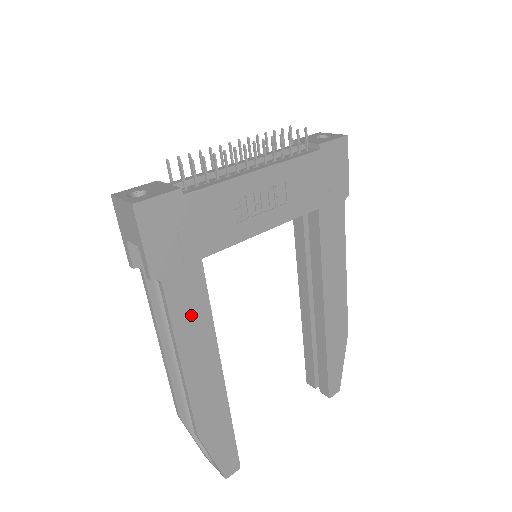
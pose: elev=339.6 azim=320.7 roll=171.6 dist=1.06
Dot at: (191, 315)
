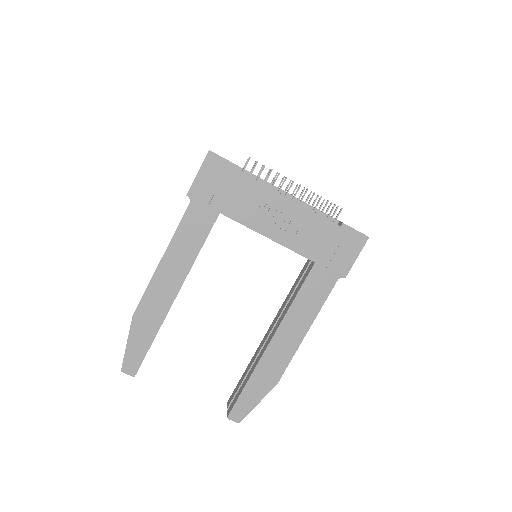
Dot at: (190, 237)
